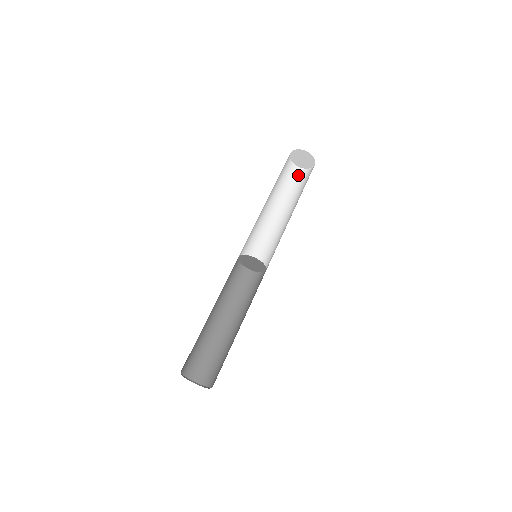
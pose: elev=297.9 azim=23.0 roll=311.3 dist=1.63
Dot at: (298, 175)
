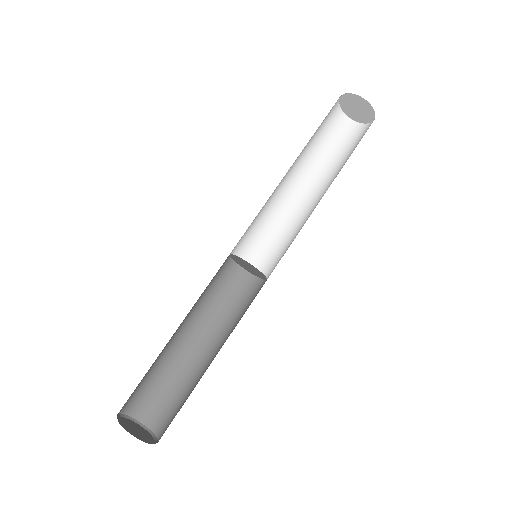
Dot at: (335, 122)
